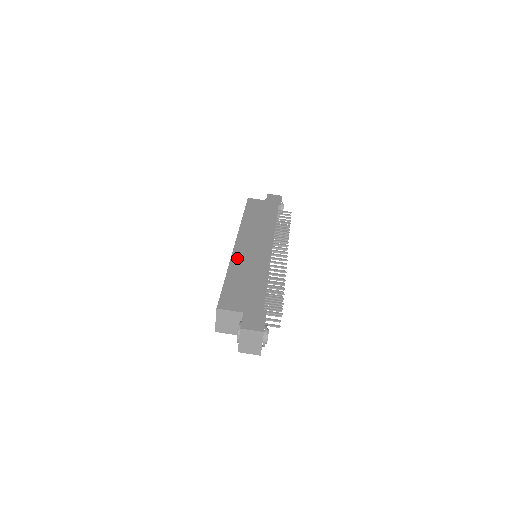
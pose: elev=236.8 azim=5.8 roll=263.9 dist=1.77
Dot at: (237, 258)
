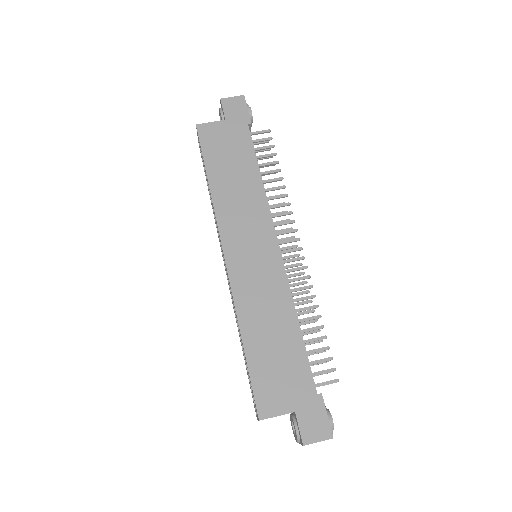
Dot at: (241, 295)
